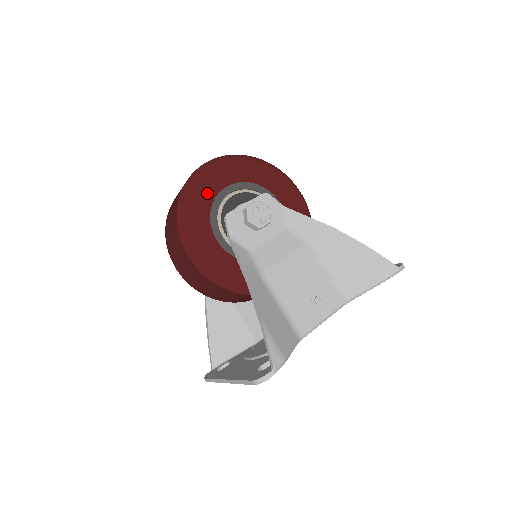
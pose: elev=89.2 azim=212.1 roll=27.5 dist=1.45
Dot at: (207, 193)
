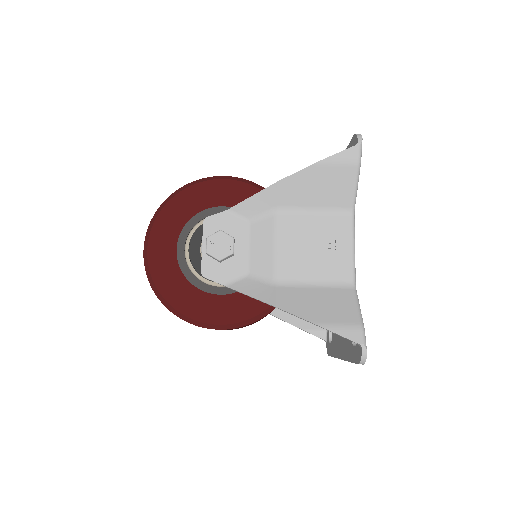
Dot at: (172, 274)
